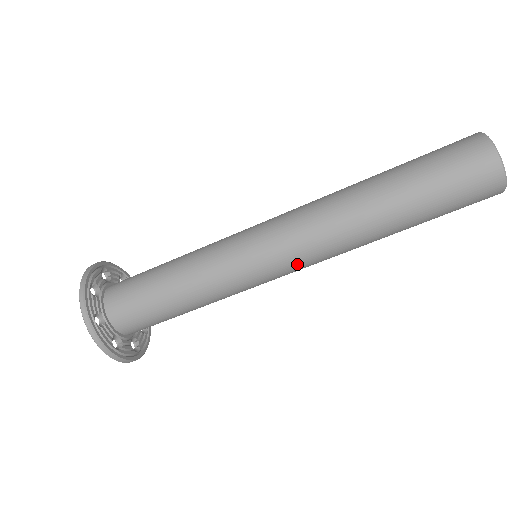
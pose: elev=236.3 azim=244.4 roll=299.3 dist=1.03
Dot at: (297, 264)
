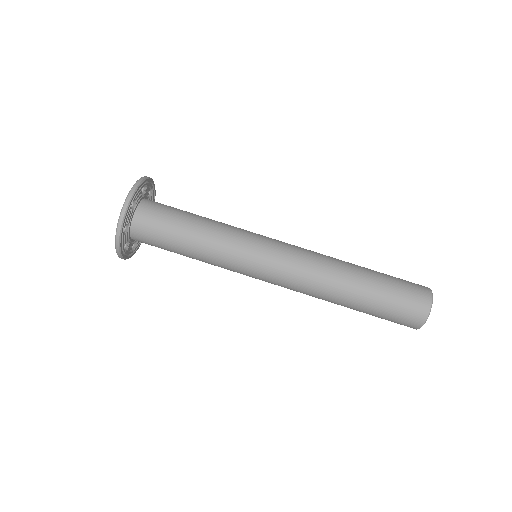
Dot at: (287, 258)
